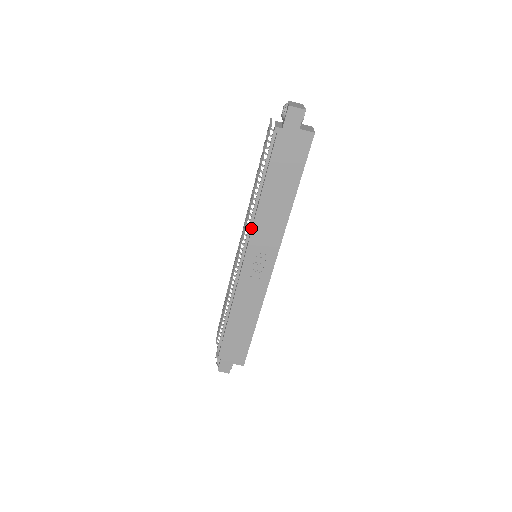
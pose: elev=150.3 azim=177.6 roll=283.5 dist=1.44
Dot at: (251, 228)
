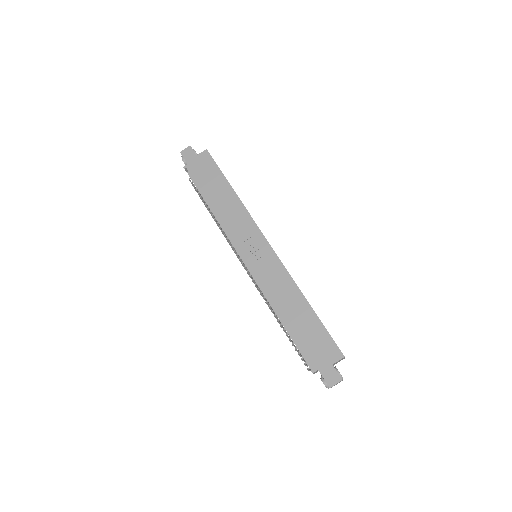
Dot at: occluded
